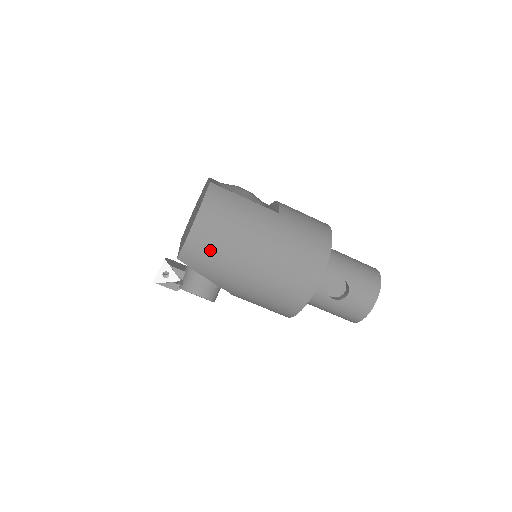
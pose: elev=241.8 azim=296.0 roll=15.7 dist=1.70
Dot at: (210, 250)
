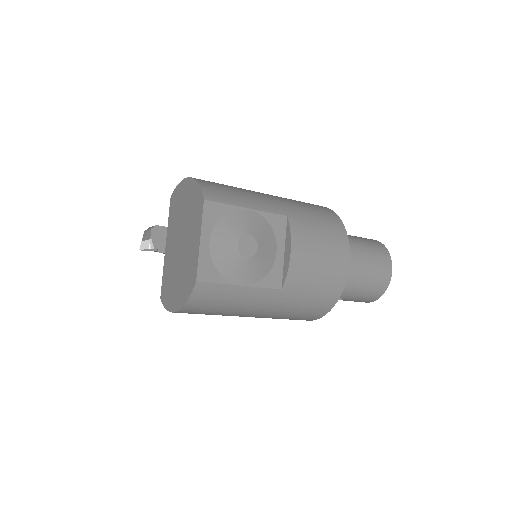
Dot at: occluded
